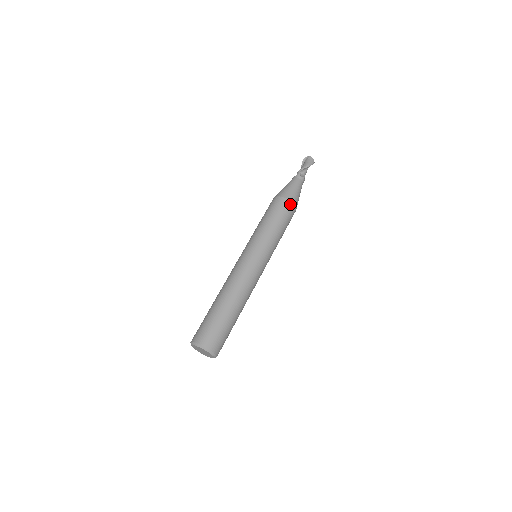
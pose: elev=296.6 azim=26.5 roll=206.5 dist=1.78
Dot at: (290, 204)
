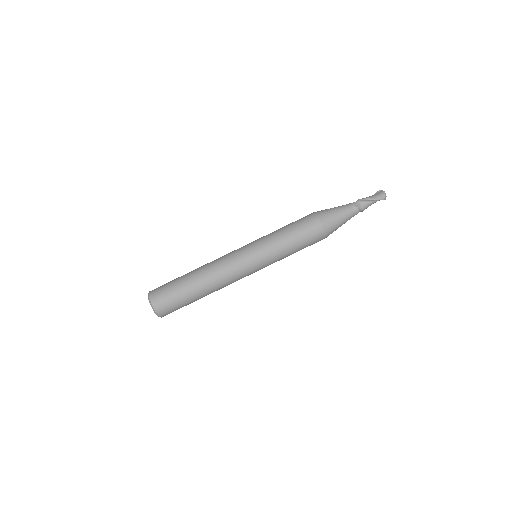
Dot at: (318, 224)
